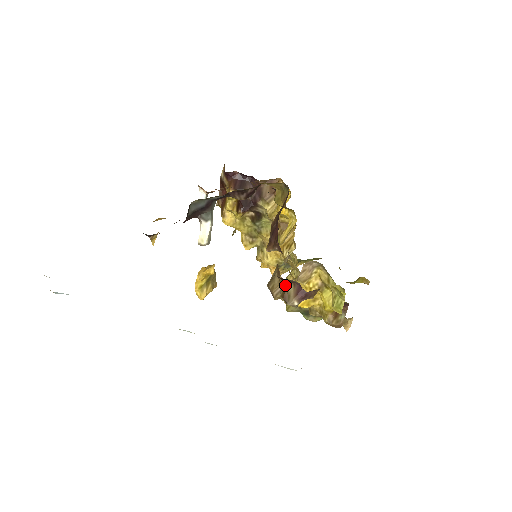
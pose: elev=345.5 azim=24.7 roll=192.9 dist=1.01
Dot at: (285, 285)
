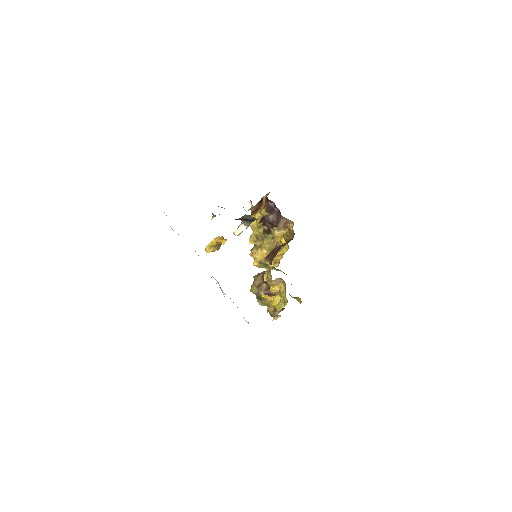
Dot at: (263, 282)
